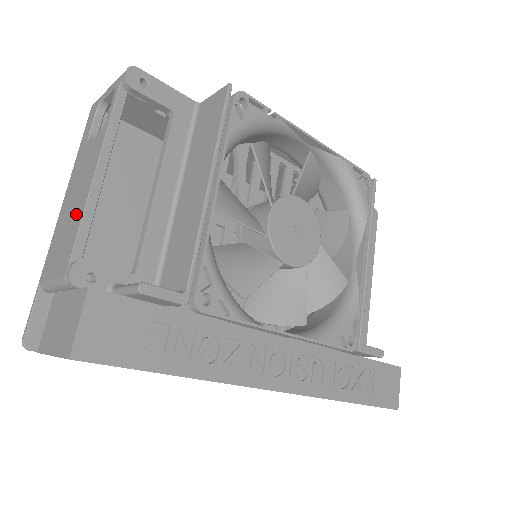
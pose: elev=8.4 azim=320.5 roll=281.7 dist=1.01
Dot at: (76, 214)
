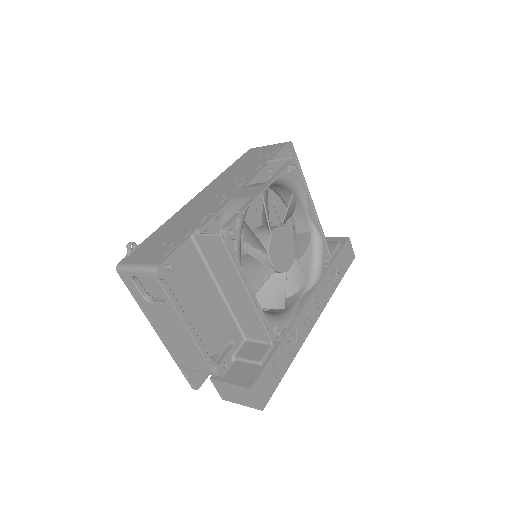
Dot at: (189, 346)
